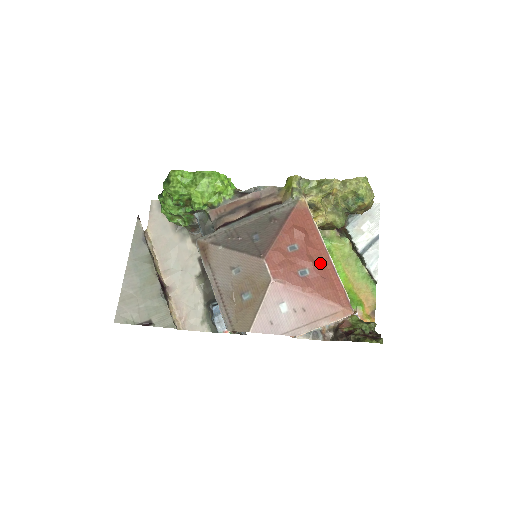
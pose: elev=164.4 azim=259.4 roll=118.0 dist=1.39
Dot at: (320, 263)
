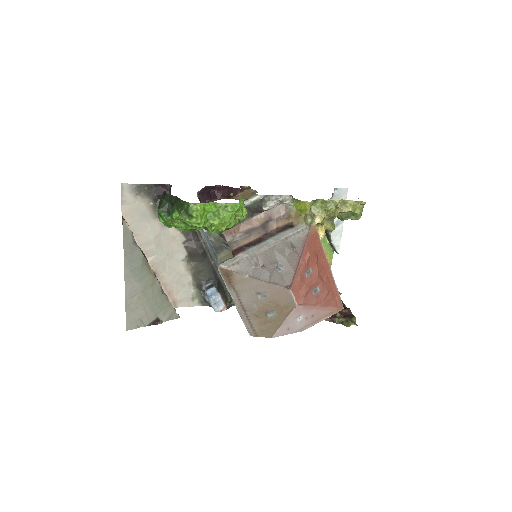
Dot at: (326, 279)
